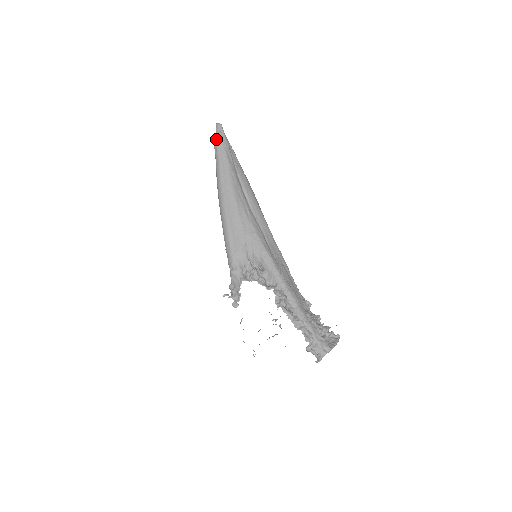
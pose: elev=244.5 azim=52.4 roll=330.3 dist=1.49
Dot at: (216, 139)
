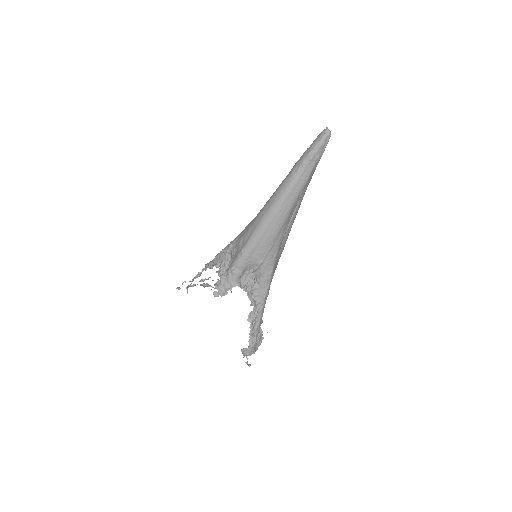
Dot at: (316, 149)
